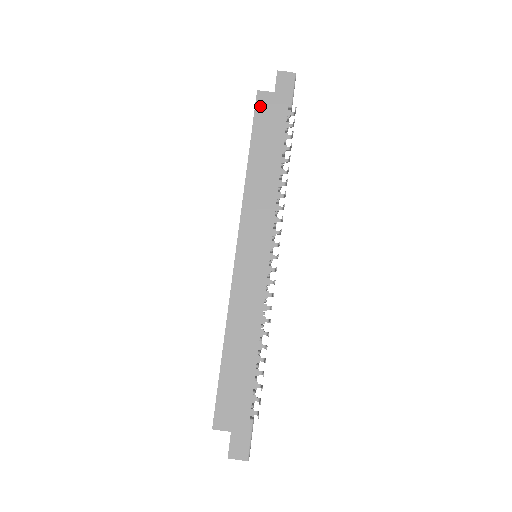
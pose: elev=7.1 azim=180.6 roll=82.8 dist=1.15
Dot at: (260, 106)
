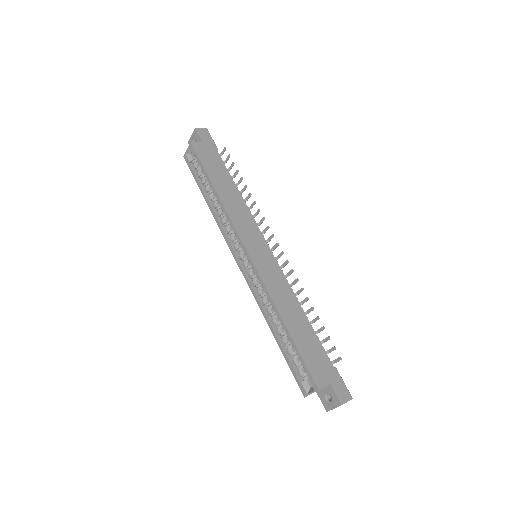
Dot at: (199, 152)
